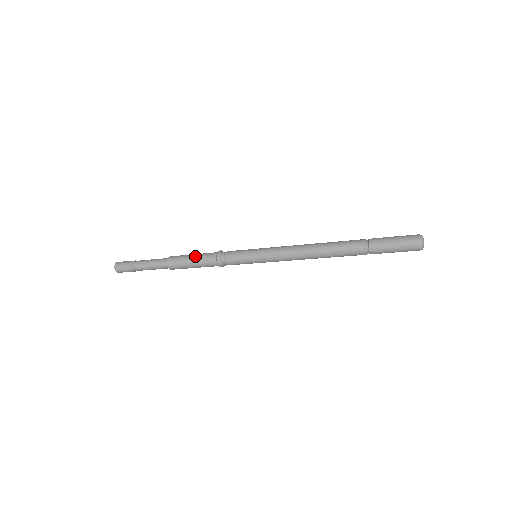
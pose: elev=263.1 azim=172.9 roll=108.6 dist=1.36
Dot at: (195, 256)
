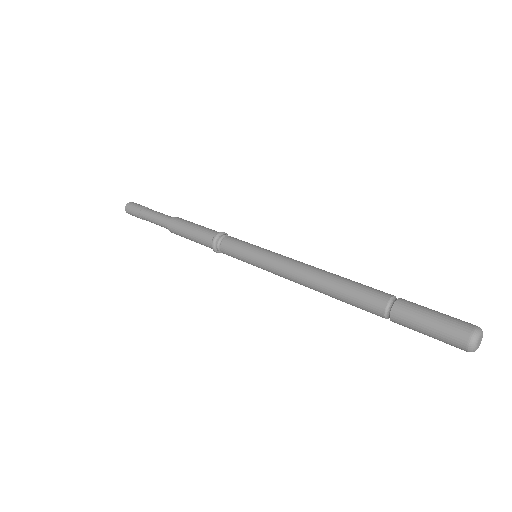
Dot at: (200, 225)
